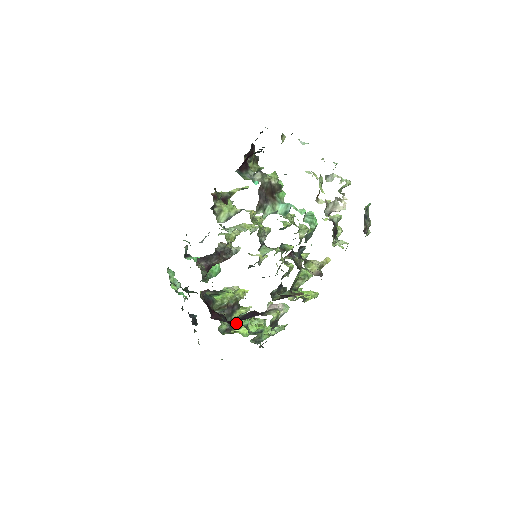
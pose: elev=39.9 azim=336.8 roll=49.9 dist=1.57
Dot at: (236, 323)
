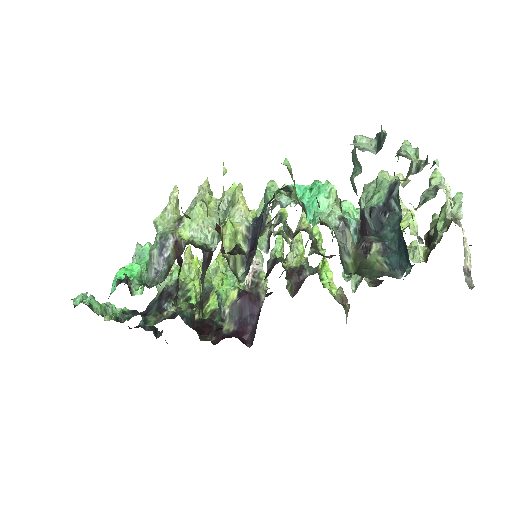
Dot at: (204, 300)
